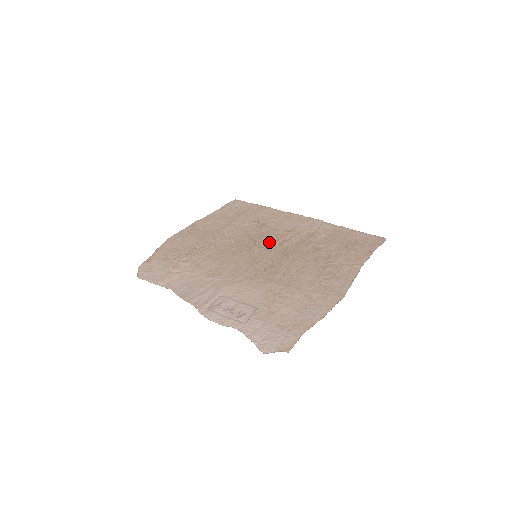
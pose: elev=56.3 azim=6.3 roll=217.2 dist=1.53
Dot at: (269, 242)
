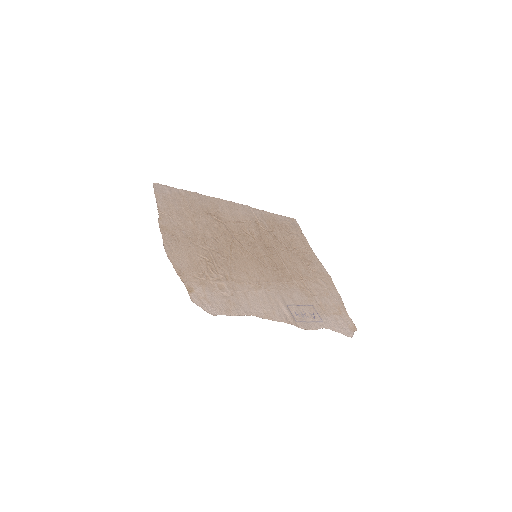
Dot at: (246, 238)
